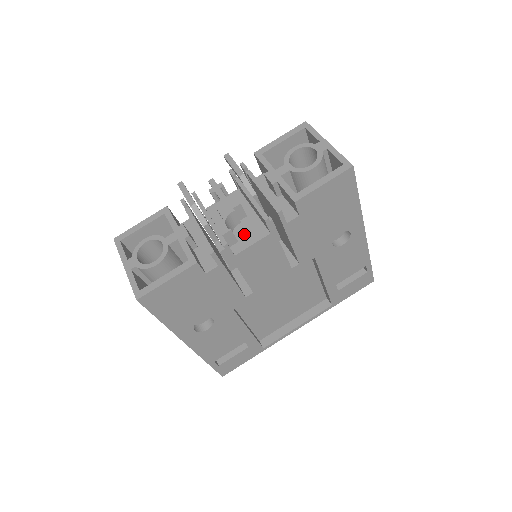
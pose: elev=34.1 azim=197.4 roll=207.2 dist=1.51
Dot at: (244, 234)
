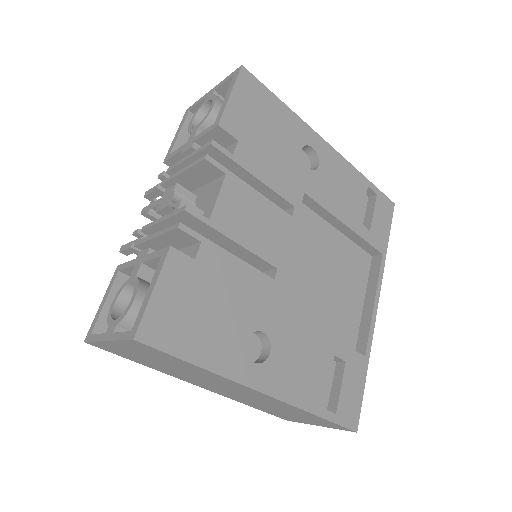
Dot at: (204, 203)
